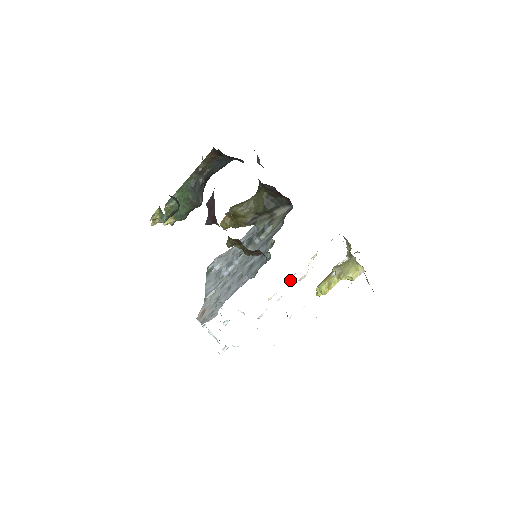
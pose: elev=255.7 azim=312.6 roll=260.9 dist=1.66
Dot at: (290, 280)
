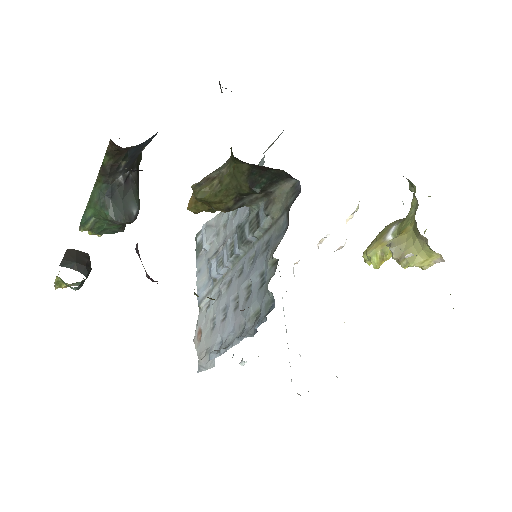
Dot at: (321, 242)
